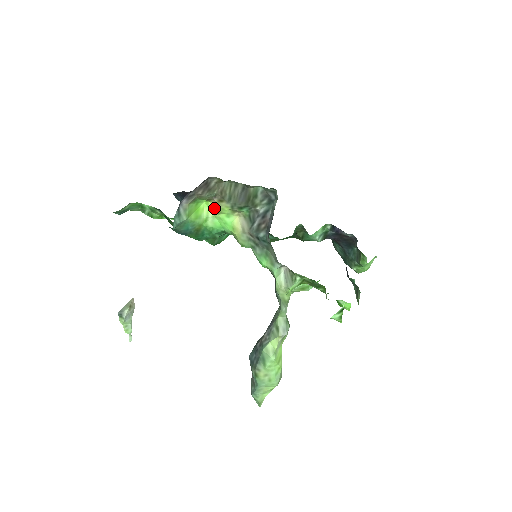
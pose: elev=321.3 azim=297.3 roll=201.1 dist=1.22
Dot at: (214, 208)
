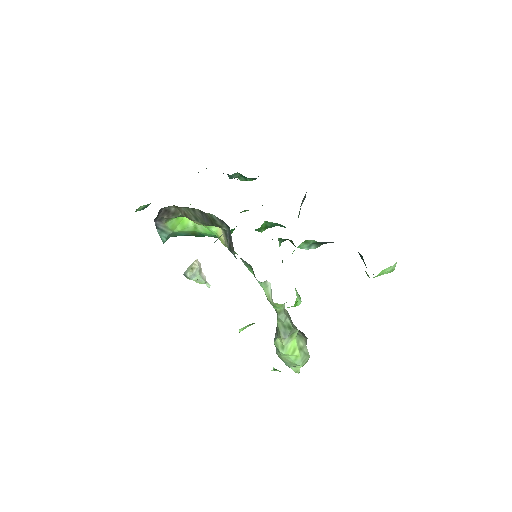
Dot at: occluded
